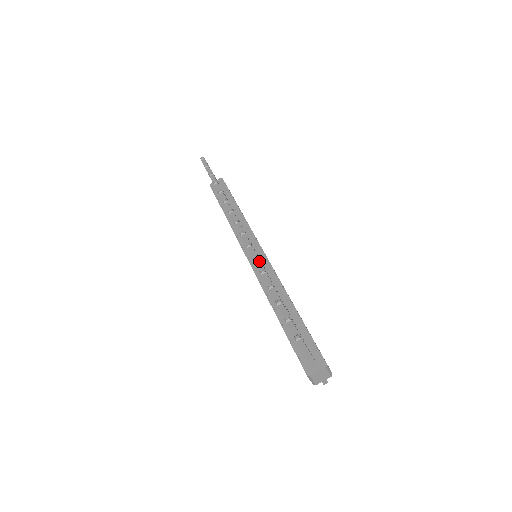
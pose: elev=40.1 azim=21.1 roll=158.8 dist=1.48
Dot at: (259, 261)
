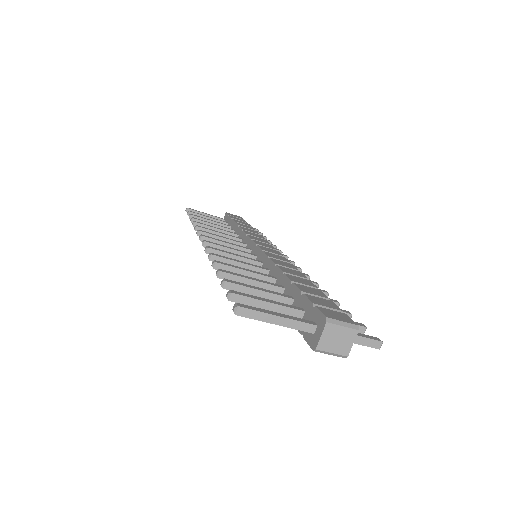
Dot at: (216, 257)
